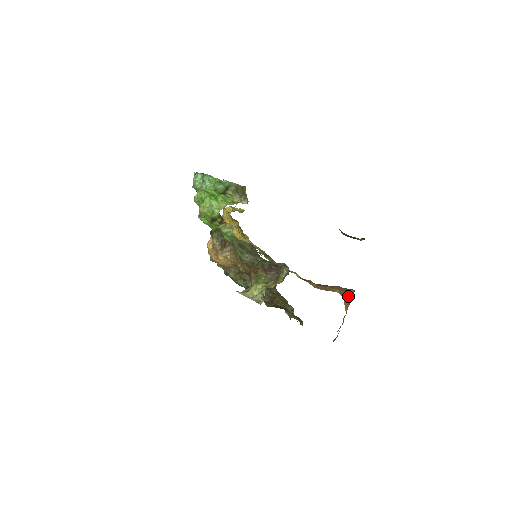
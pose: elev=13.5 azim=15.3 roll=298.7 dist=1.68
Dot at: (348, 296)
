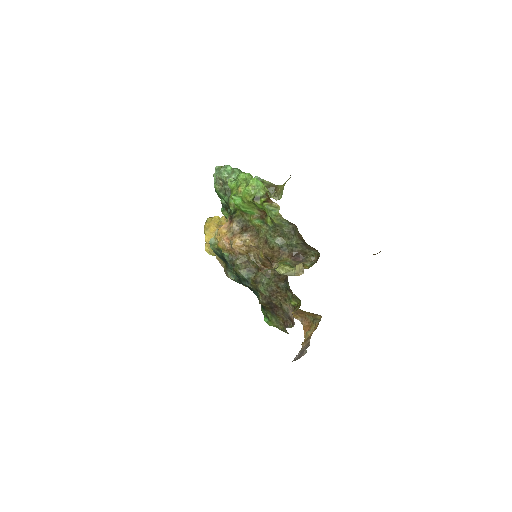
Dot at: (309, 324)
